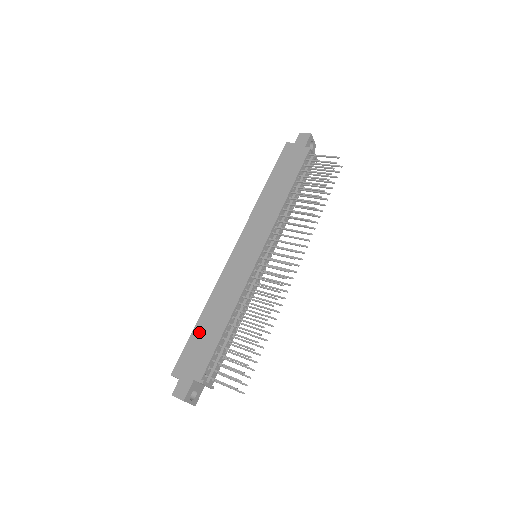
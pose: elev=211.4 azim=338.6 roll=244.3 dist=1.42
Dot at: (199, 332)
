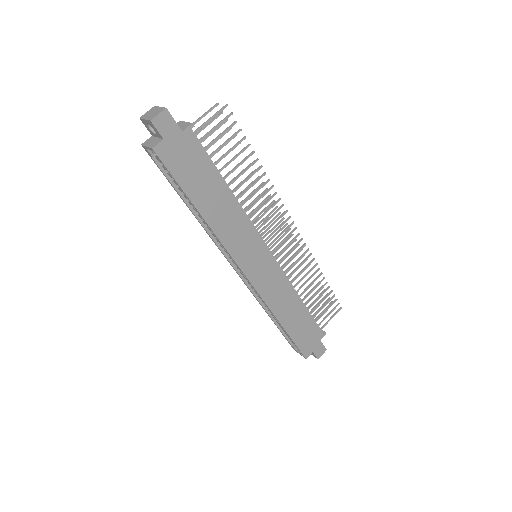
Dot at: (294, 330)
